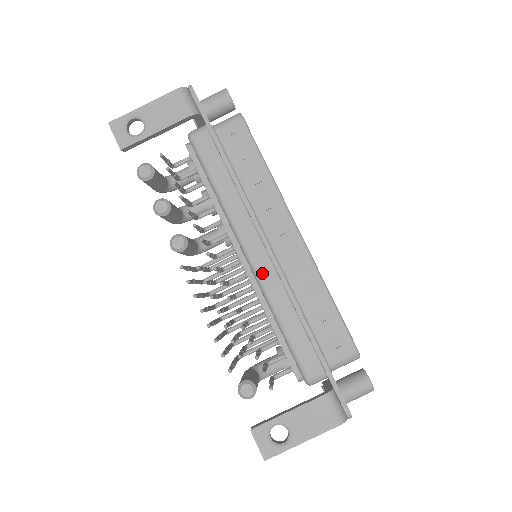
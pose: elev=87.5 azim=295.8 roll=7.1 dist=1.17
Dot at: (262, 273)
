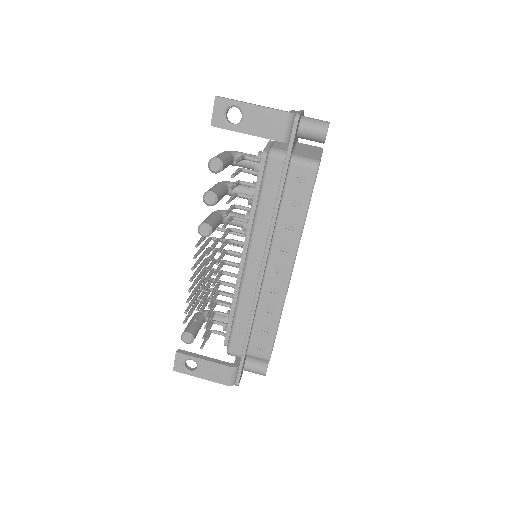
Dot at: (247, 280)
